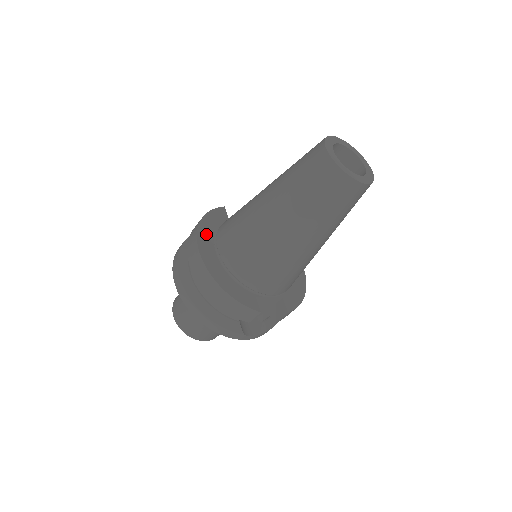
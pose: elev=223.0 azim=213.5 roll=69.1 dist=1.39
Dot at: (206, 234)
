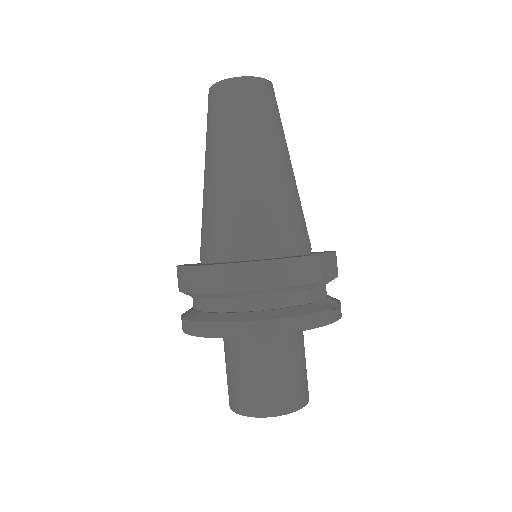
Dot at: occluded
